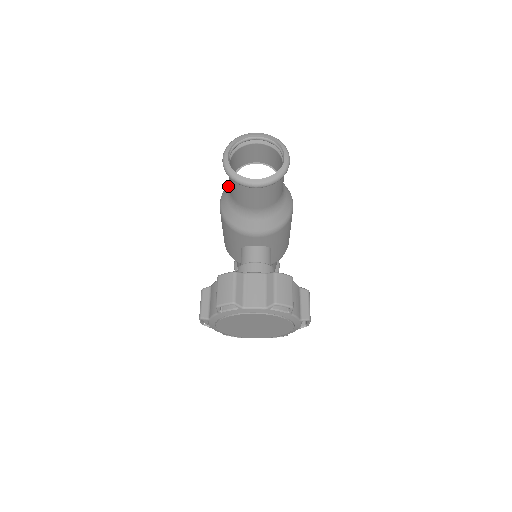
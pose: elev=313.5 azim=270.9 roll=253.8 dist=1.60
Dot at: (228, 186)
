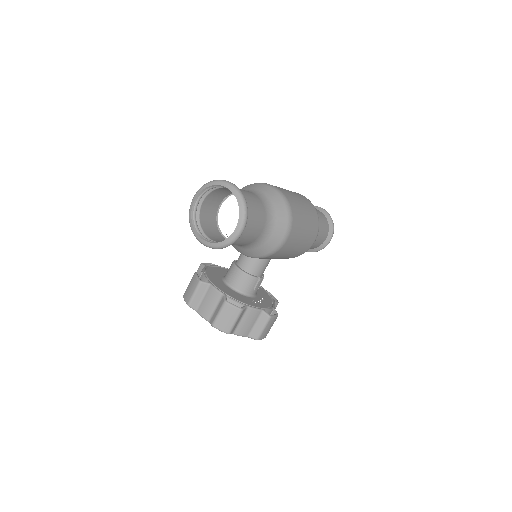
Dot at: occluded
